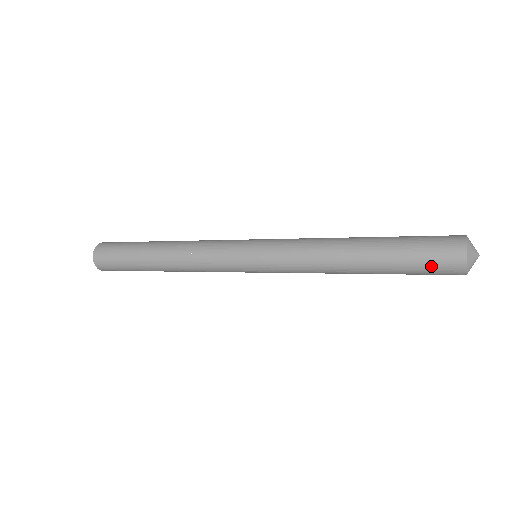
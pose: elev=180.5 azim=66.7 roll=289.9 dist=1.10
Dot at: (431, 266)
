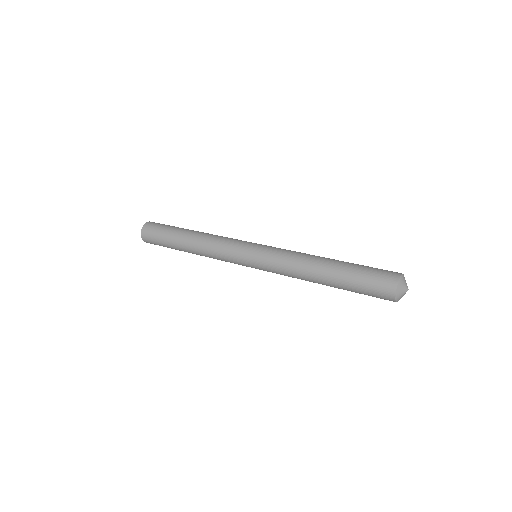
Dot at: occluded
